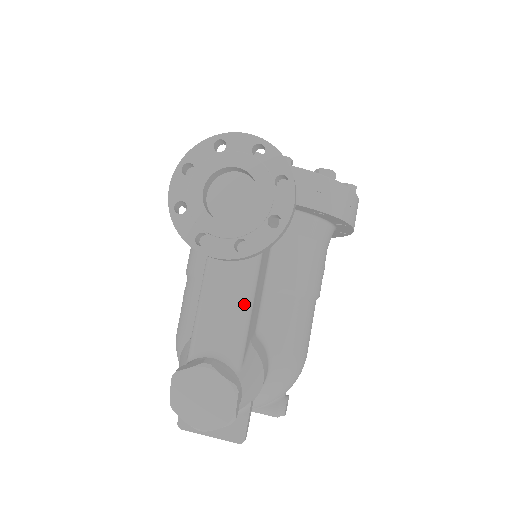
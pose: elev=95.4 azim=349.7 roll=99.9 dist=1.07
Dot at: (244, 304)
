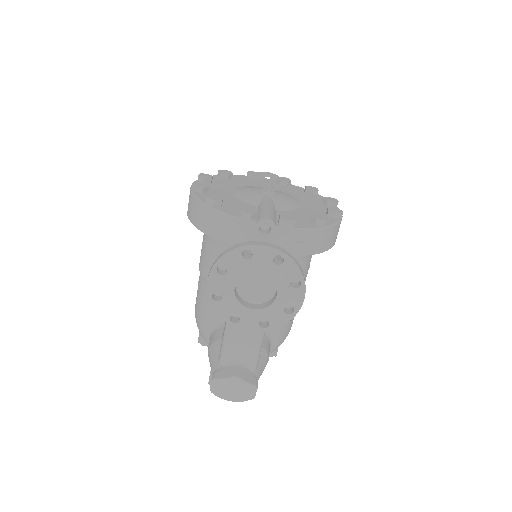
Dot at: (260, 335)
